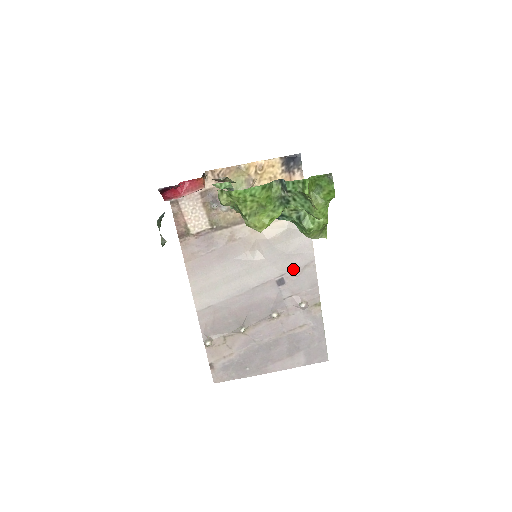
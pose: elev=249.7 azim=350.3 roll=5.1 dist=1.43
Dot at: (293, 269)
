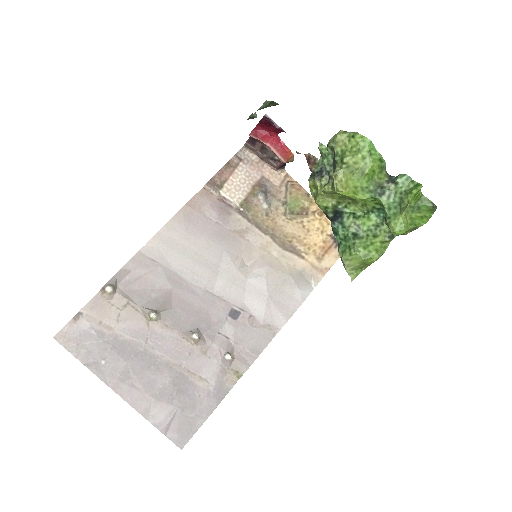
Dot at: (256, 316)
